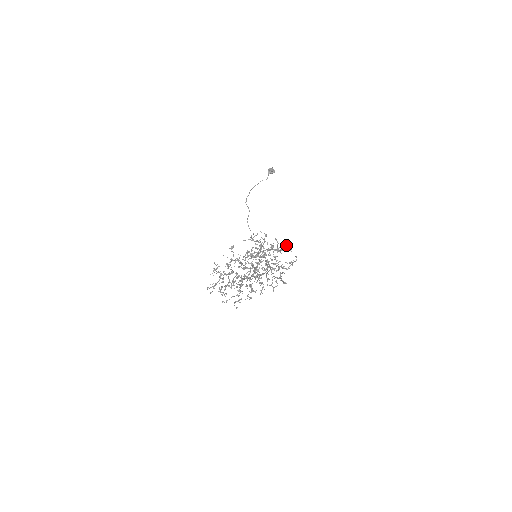
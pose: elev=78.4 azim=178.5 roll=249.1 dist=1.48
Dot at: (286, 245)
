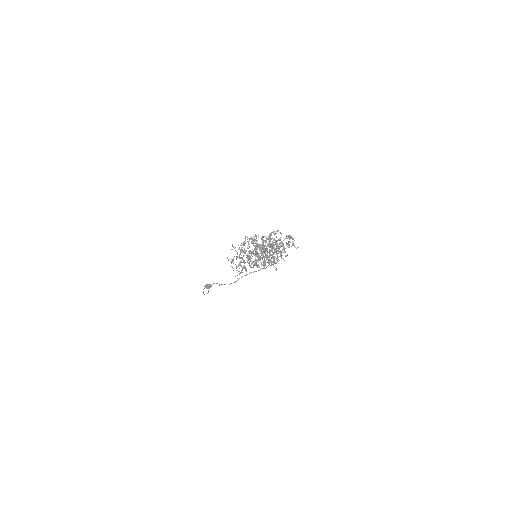
Dot at: (274, 231)
